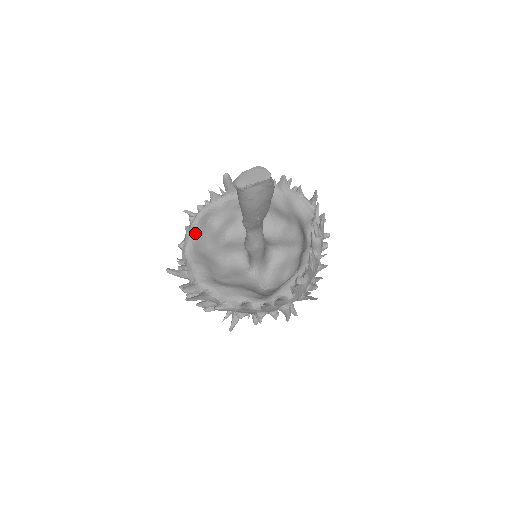
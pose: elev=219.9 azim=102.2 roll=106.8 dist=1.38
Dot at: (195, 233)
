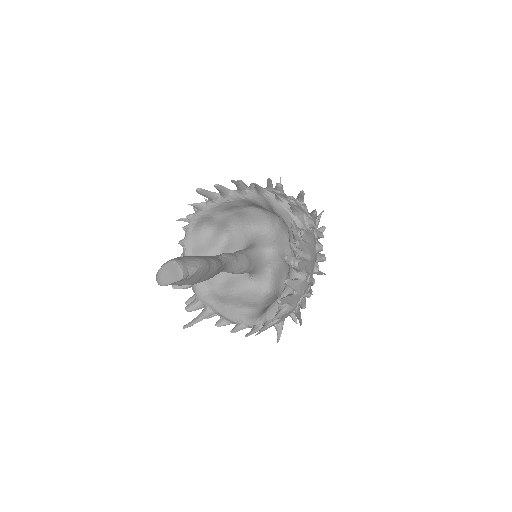
Dot at: (190, 246)
